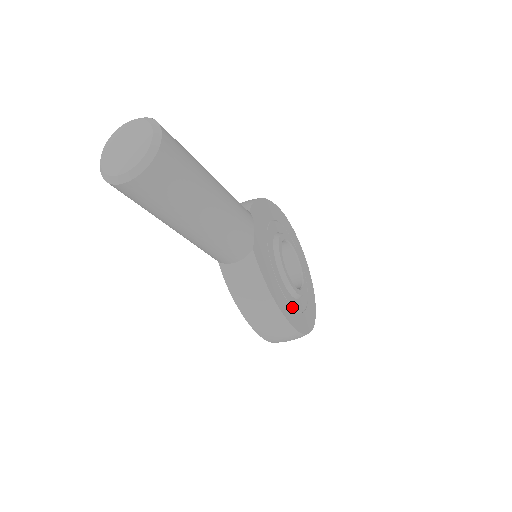
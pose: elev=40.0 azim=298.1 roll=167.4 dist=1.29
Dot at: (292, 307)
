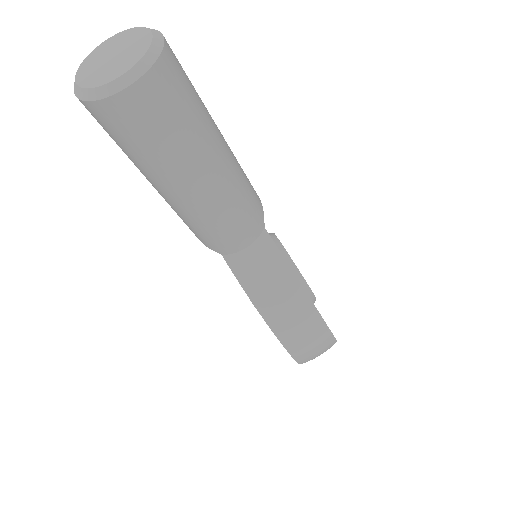
Dot at: occluded
